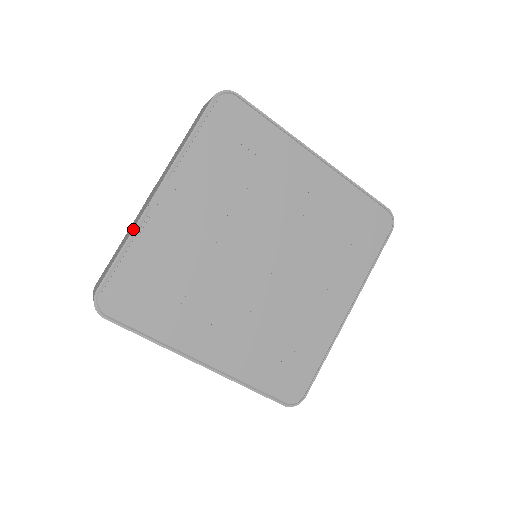
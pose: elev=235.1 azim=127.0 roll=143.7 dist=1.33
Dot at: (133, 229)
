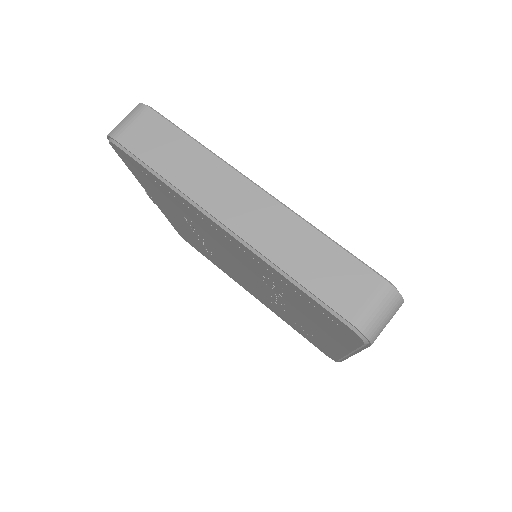
Dot at: occluded
